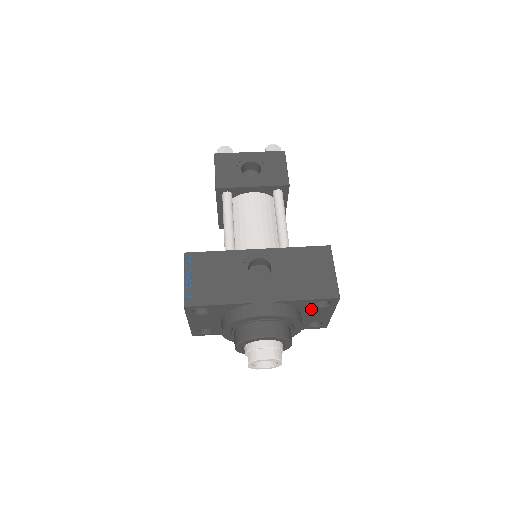
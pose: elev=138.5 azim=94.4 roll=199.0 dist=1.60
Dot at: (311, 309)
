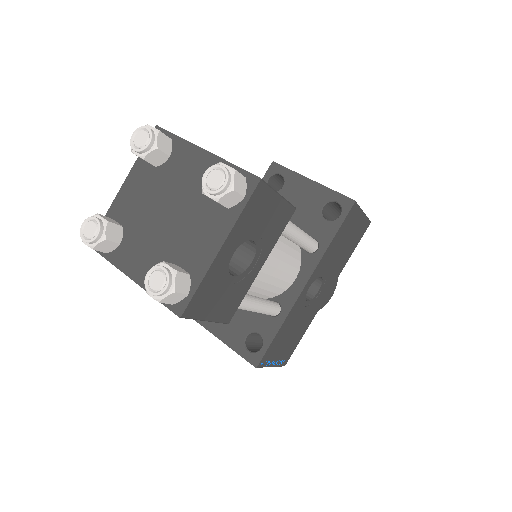
Dot at: occluded
